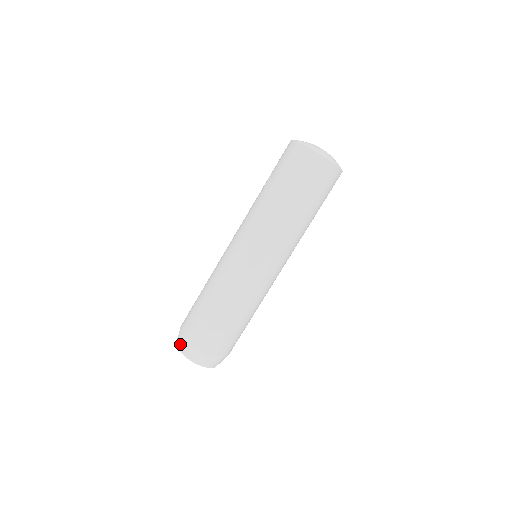
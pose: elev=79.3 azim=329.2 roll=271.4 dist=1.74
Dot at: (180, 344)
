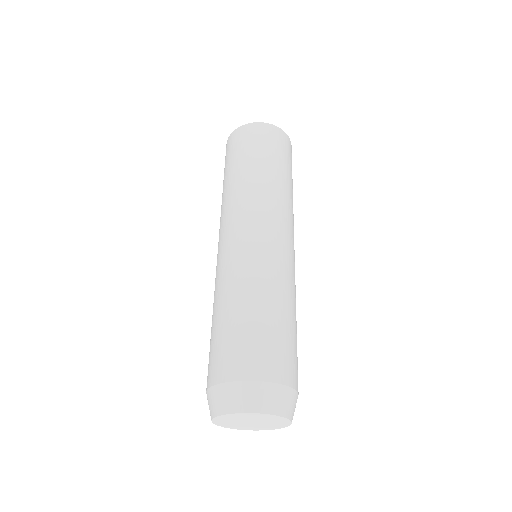
Dot at: (209, 408)
